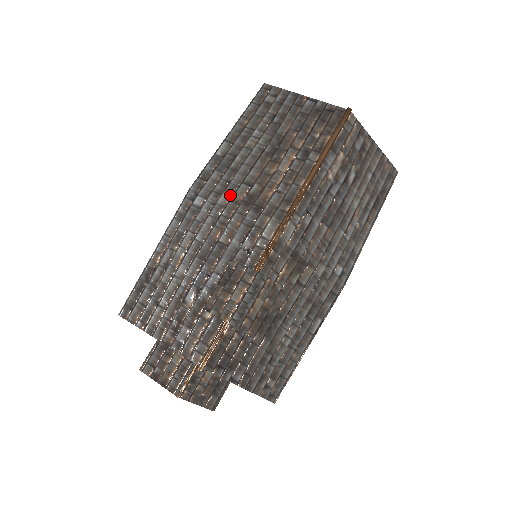
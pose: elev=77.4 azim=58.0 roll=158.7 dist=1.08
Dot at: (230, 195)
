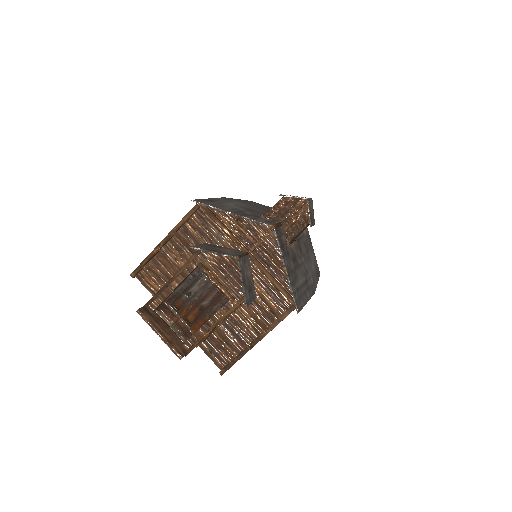
Dot at: (253, 206)
